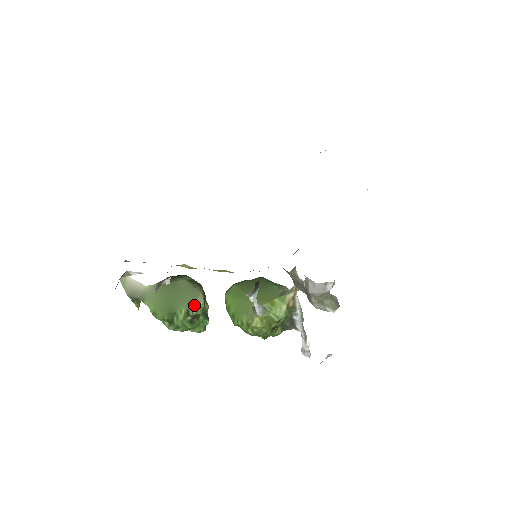
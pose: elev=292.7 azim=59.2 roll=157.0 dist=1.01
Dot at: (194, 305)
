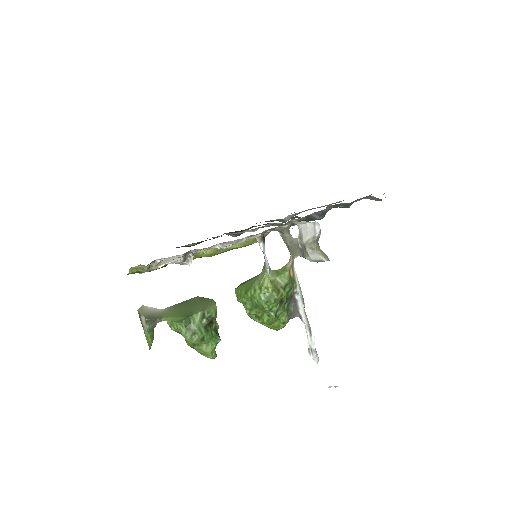
Dot at: (208, 307)
